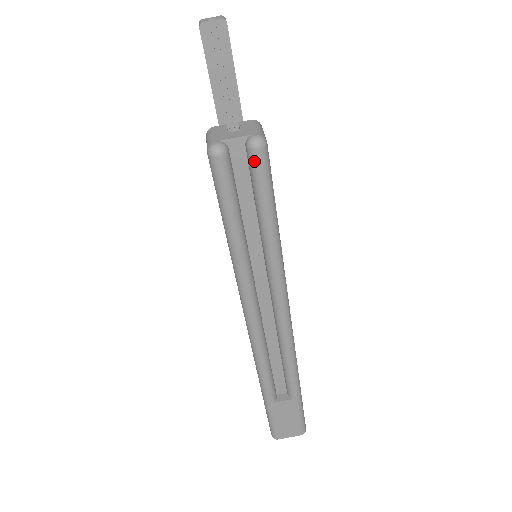
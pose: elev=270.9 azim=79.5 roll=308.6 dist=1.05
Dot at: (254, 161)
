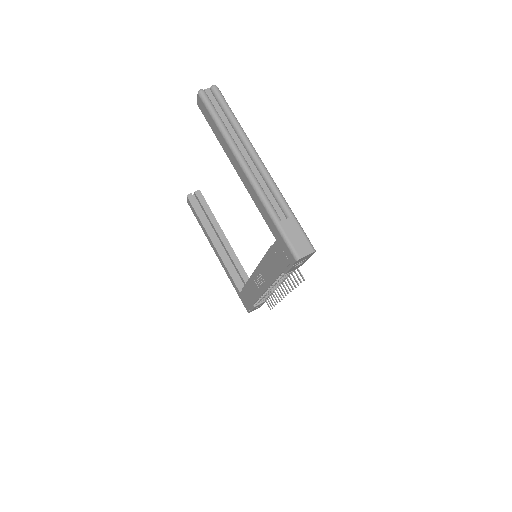
Dot at: (215, 91)
